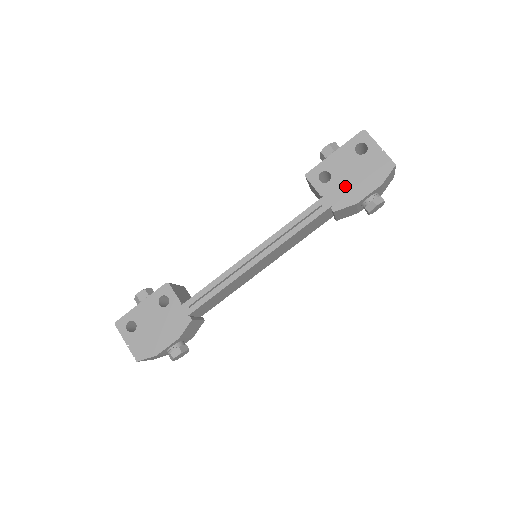
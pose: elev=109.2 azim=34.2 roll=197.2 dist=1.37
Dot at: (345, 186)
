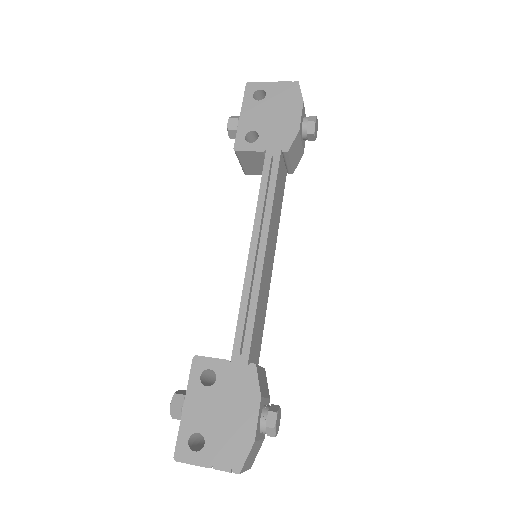
Dot at: (276, 128)
